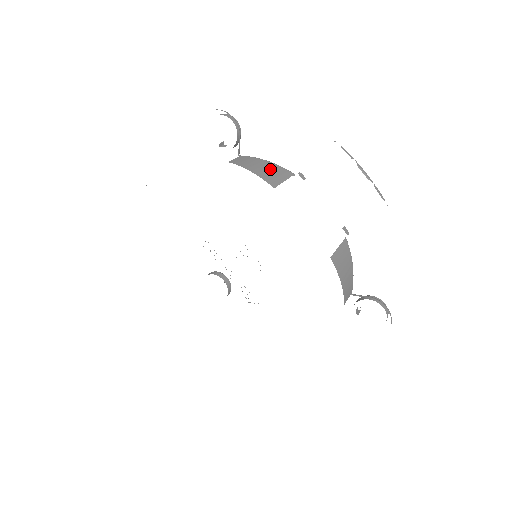
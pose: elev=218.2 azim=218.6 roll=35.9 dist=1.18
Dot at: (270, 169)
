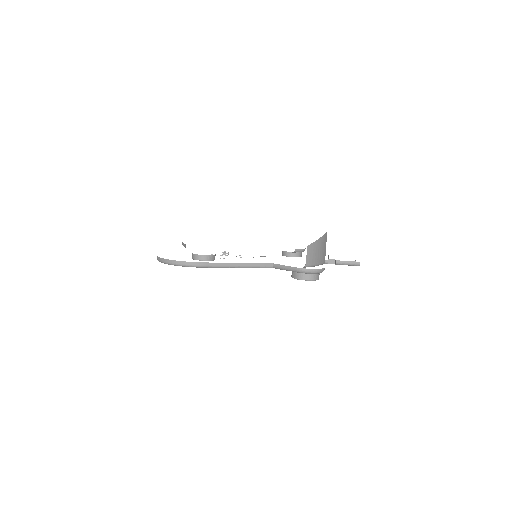
Dot at: occluded
